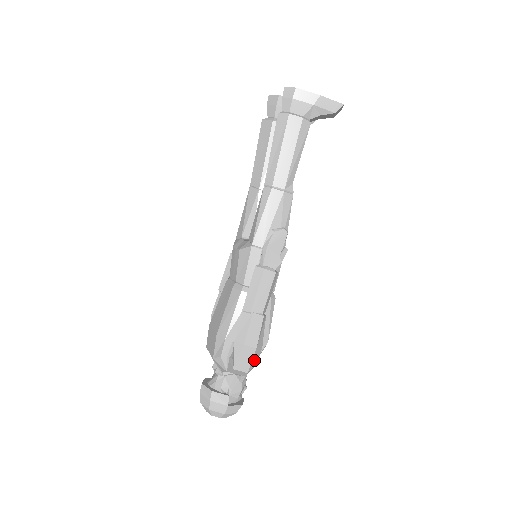
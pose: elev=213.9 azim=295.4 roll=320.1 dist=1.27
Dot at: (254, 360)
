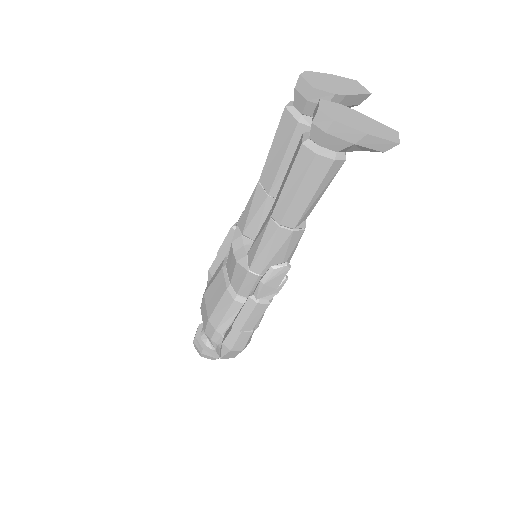
Dot at: occluded
